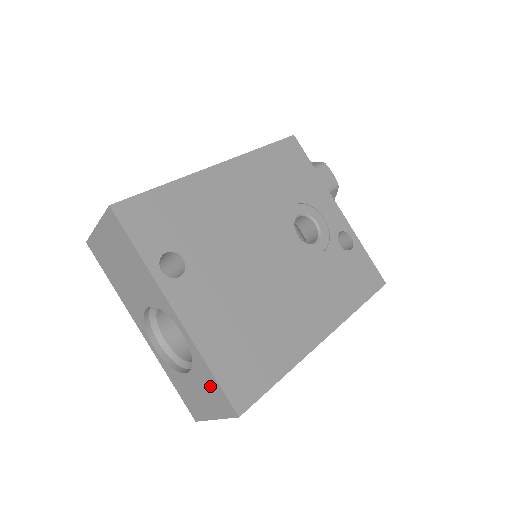
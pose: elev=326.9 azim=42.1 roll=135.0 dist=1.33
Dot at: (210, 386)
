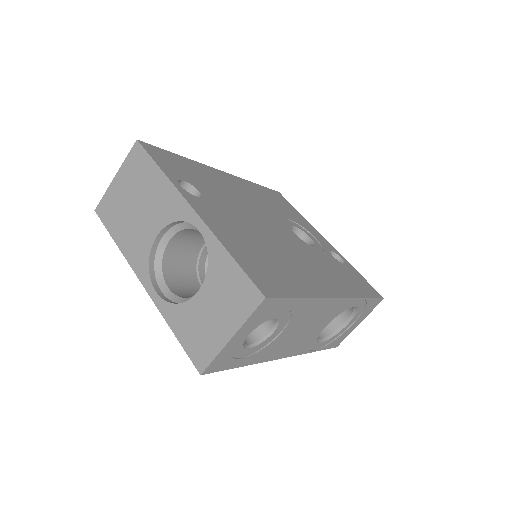
Dot at: (229, 282)
